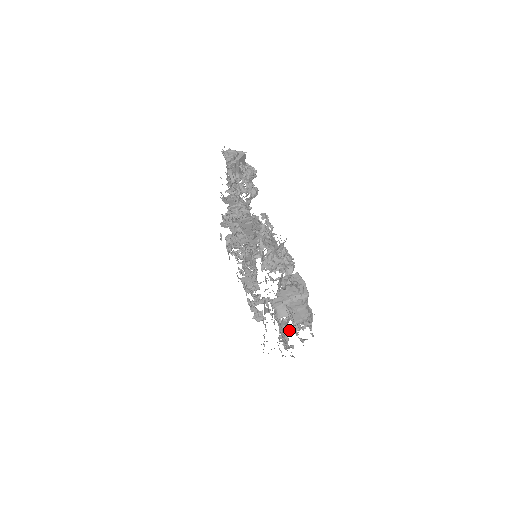
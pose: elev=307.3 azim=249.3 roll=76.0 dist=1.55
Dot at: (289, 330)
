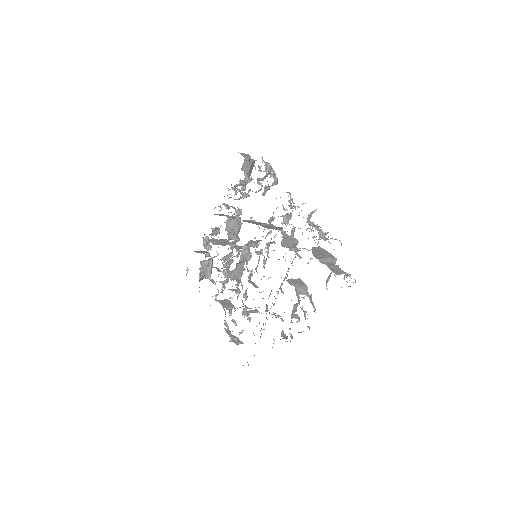
Dot at: (299, 318)
